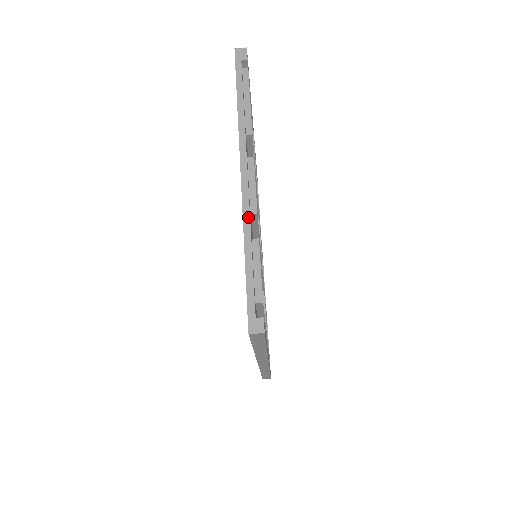
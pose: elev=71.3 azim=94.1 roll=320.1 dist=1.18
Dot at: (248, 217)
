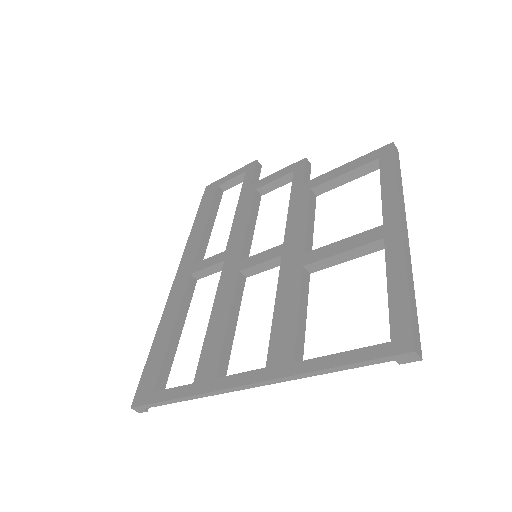
Dot at: (207, 396)
